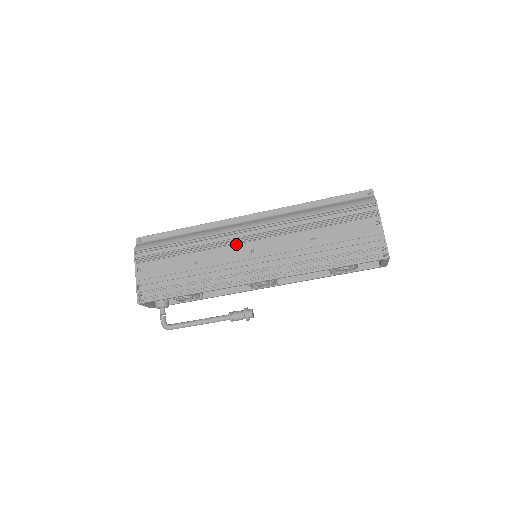
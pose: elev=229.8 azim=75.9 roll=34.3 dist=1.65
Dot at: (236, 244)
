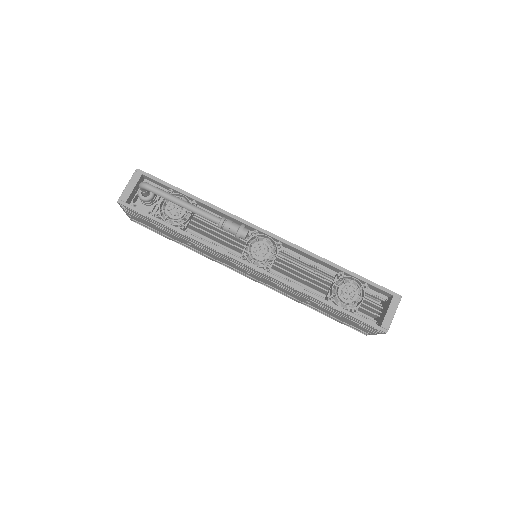
Dot at: occluded
